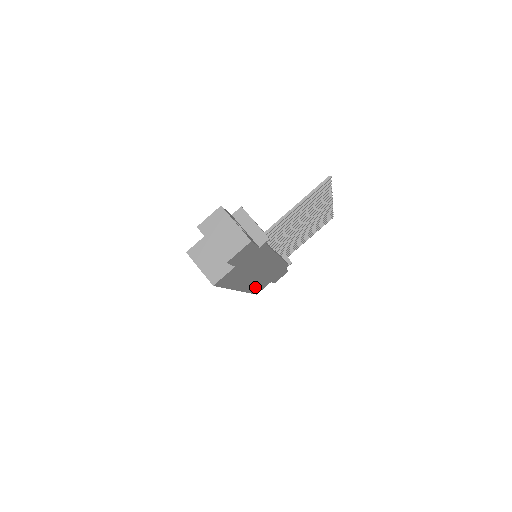
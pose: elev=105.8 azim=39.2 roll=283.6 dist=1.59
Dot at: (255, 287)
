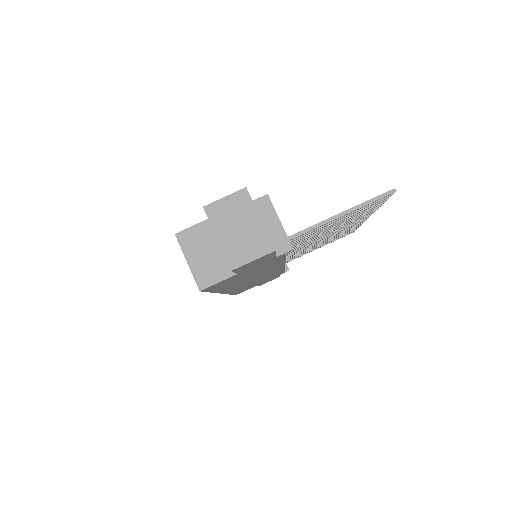
Dot at: (240, 289)
